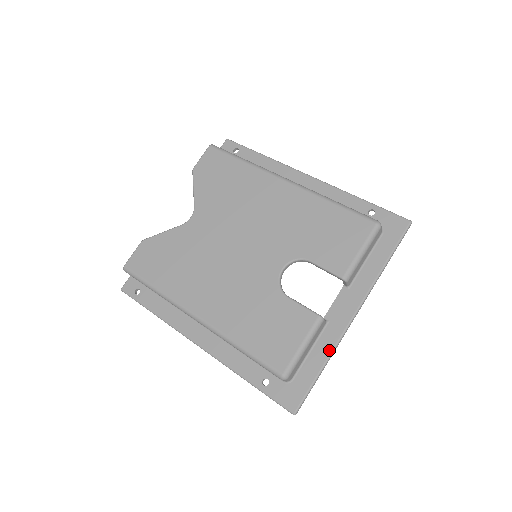
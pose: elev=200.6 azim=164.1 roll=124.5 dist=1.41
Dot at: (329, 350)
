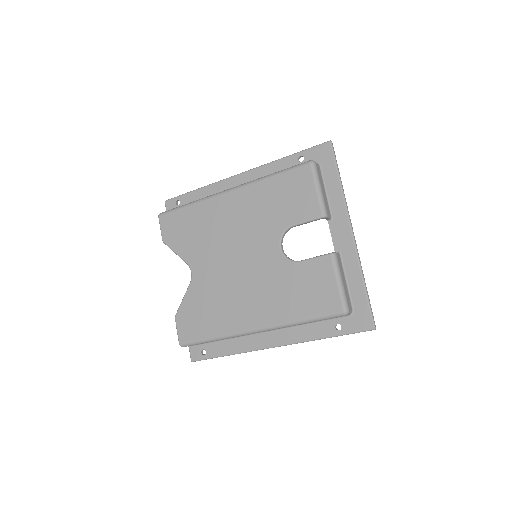
Dot at: (357, 269)
